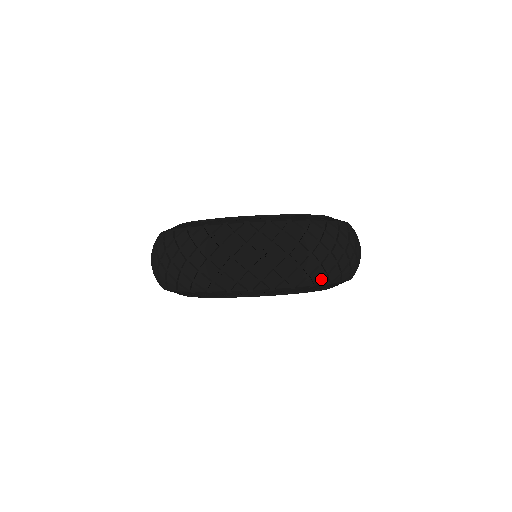
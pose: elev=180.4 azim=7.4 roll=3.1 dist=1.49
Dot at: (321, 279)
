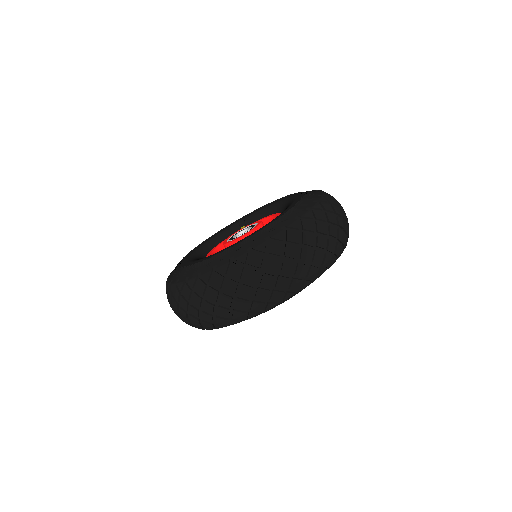
Dot at: (318, 272)
